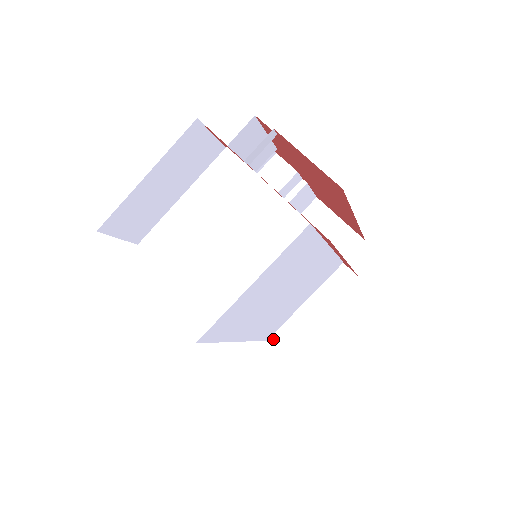
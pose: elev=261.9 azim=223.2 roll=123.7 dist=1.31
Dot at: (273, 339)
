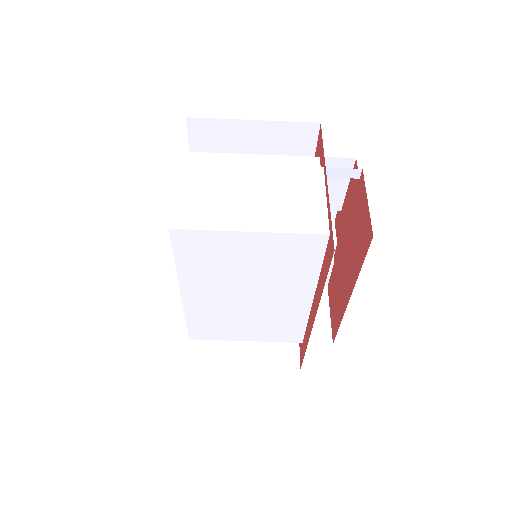
Dot at: (192, 349)
